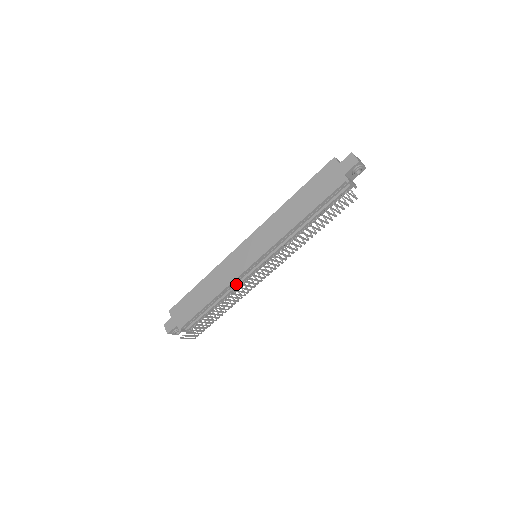
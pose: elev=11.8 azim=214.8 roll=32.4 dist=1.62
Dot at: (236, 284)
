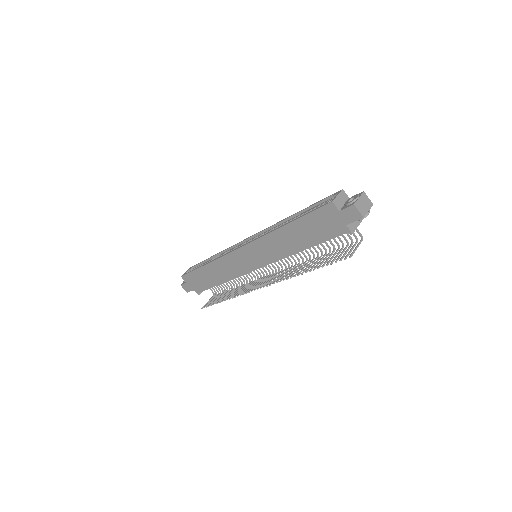
Dot at: occluded
